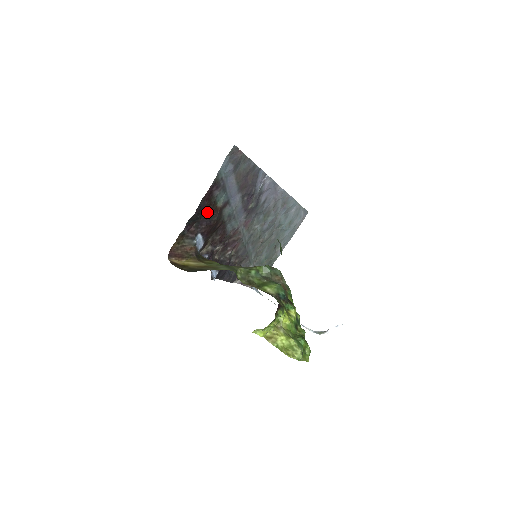
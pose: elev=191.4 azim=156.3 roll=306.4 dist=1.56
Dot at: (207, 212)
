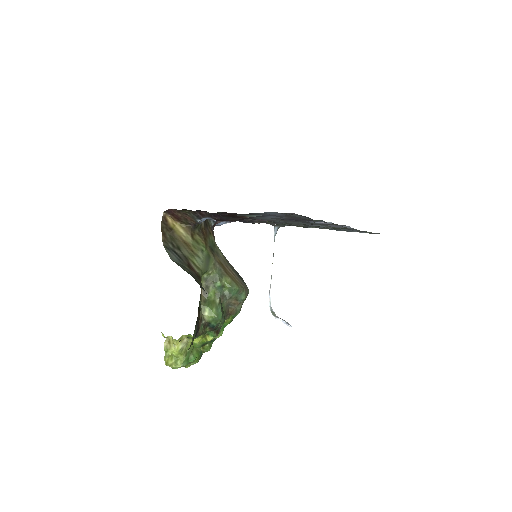
Dot at: (227, 215)
